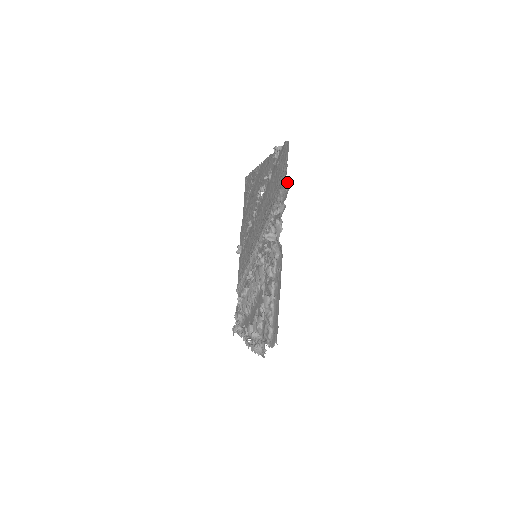
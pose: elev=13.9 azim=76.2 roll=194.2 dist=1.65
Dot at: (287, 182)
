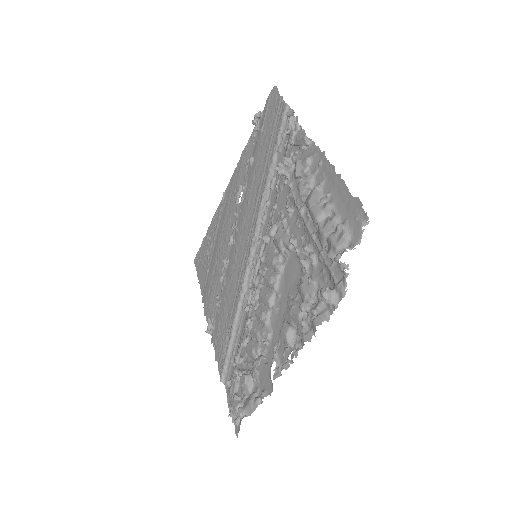
Dot at: (288, 107)
